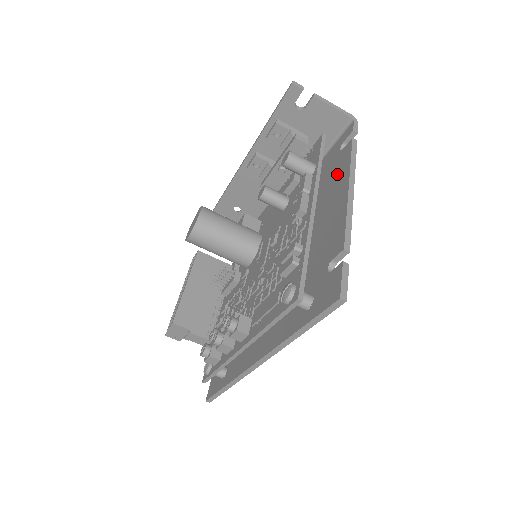
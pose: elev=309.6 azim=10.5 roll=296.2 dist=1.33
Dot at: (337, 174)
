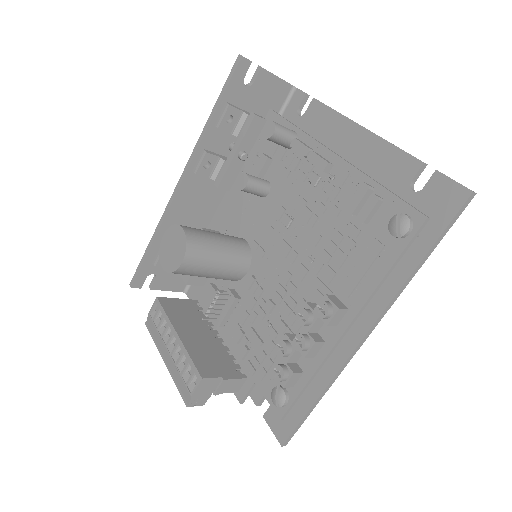
Dot at: (322, 131)
